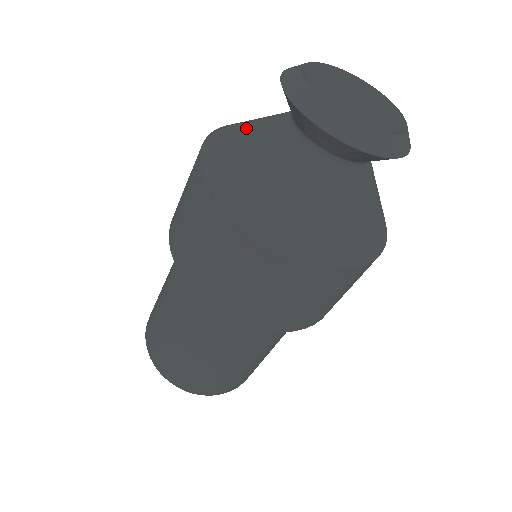
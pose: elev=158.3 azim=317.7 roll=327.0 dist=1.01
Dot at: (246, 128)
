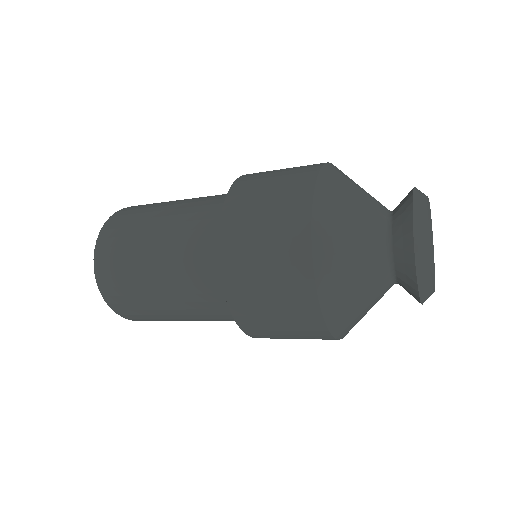
Dot at: (351, 240)
